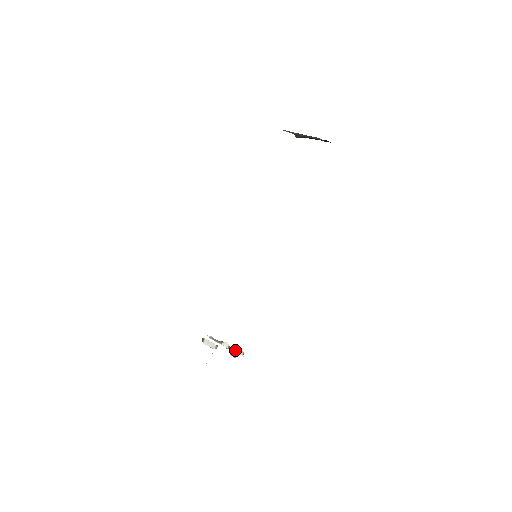
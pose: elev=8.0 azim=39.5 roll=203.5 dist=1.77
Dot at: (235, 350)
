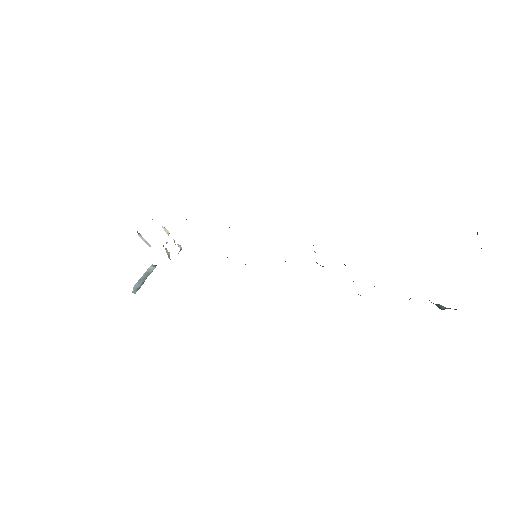
Dot at: (174, 240)
